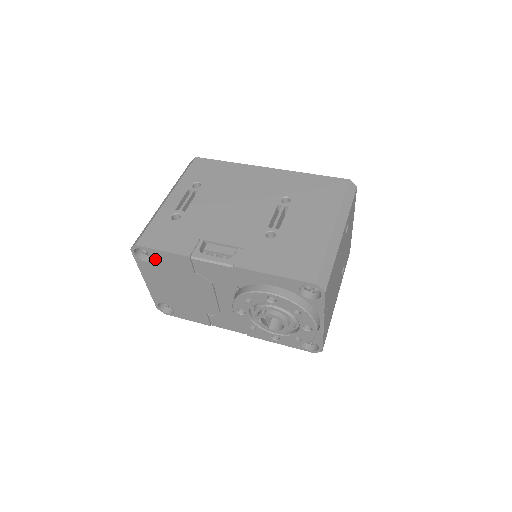
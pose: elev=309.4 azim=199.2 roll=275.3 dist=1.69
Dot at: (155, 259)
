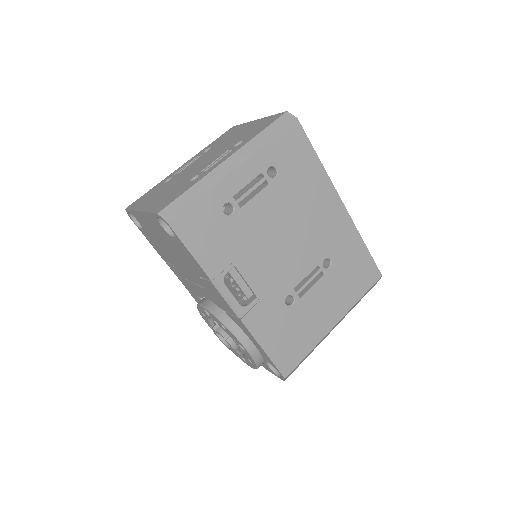
Dot at: (175, 239)
